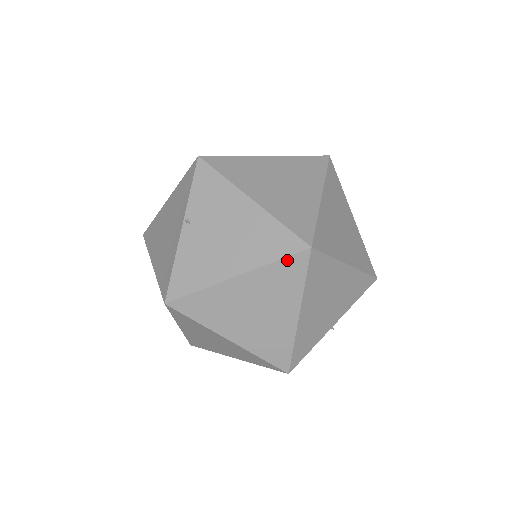
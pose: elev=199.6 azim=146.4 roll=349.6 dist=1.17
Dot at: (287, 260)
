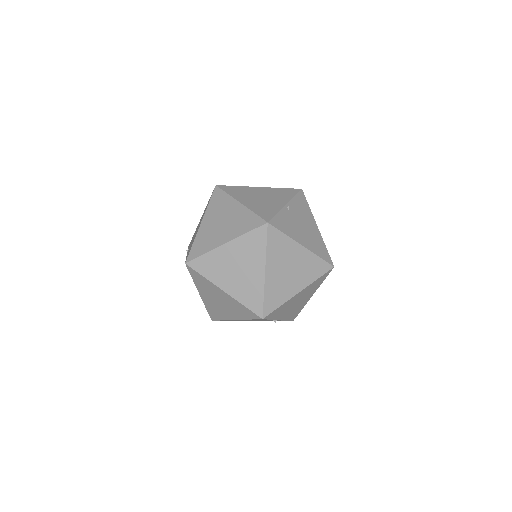
Dot at: (212, 197)
